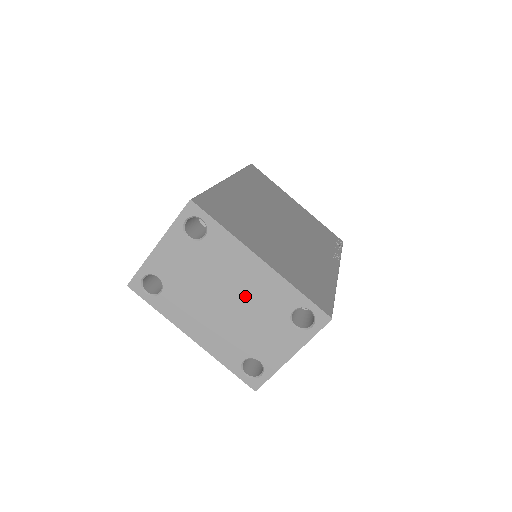
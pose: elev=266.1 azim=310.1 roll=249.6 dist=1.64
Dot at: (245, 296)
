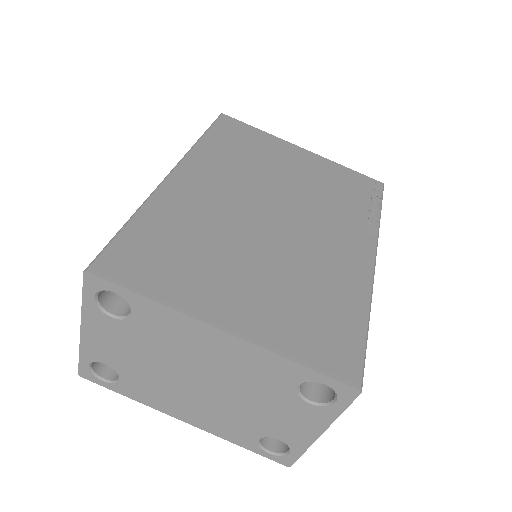
Dot at: (223, 375)
